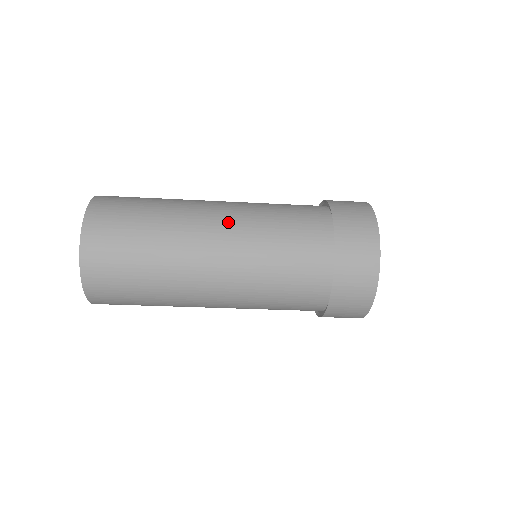
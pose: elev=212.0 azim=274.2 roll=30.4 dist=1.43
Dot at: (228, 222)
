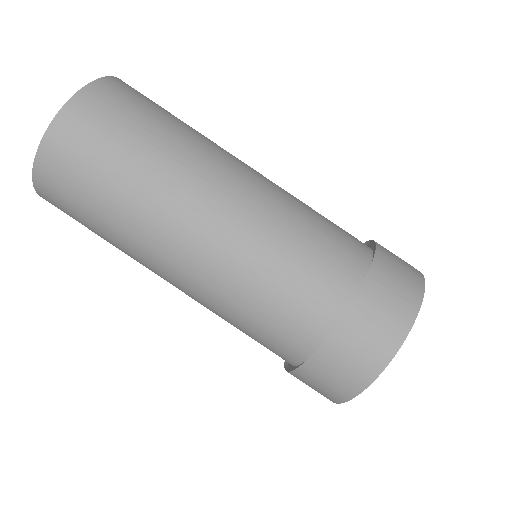
Dot at: occluded
